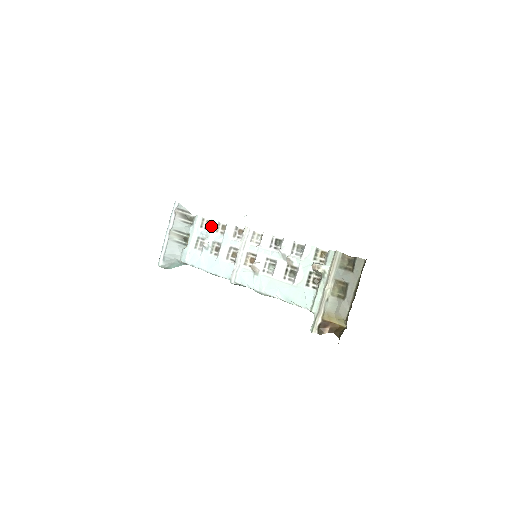
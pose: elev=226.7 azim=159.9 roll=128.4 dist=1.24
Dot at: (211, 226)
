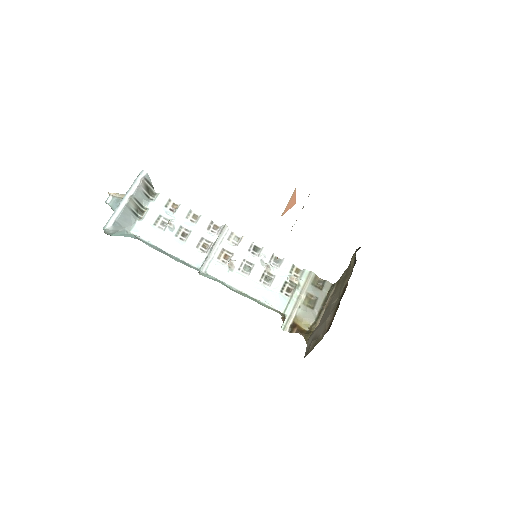
Dot at: (181, 210)
